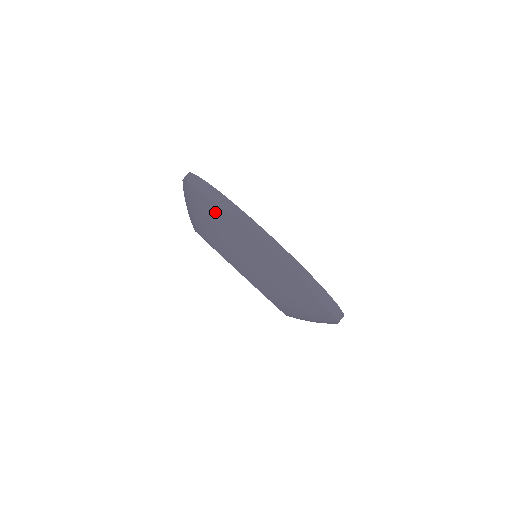
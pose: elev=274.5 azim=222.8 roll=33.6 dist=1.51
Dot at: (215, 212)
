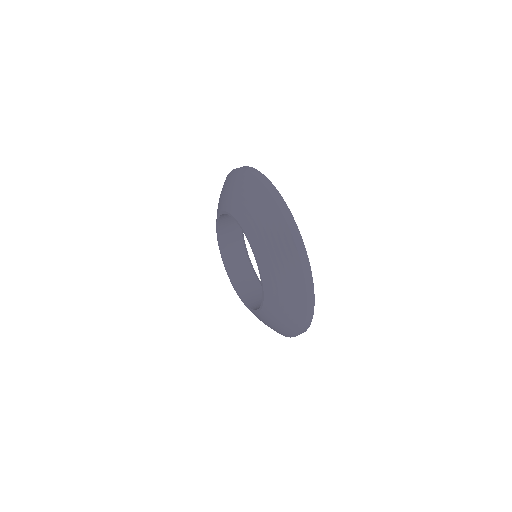
Dot at: (233, 175)
